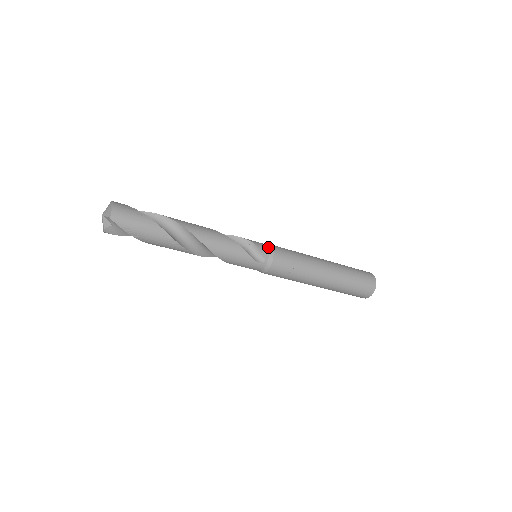
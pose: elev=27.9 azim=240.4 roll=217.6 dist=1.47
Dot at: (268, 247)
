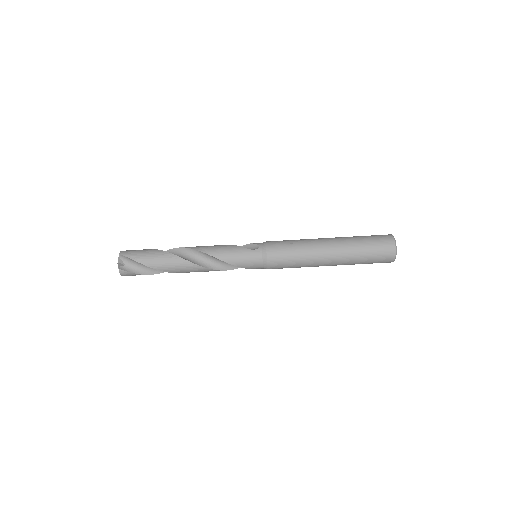
Dot at: occluded
